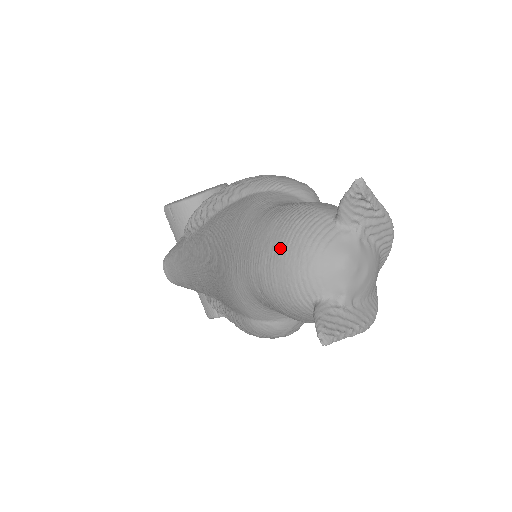
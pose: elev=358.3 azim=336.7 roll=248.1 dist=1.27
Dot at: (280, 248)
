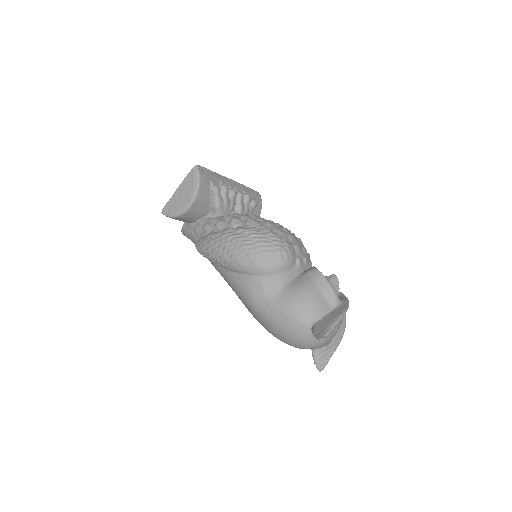
Dot at: (284, 340)
